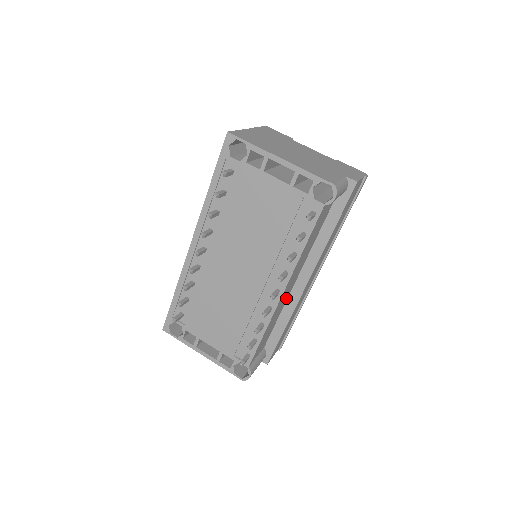
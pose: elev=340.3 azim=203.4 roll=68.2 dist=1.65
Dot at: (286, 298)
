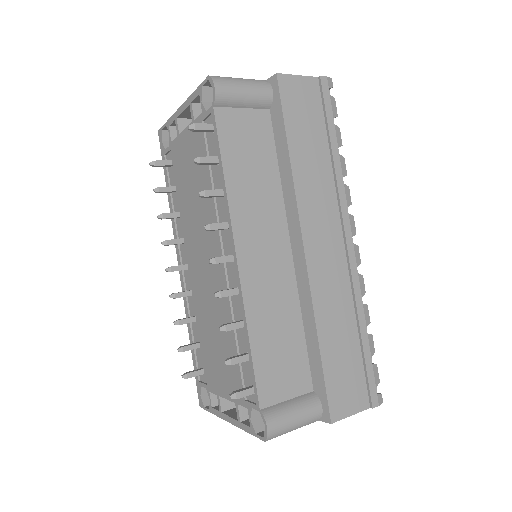
Dot at: (288, 284)
